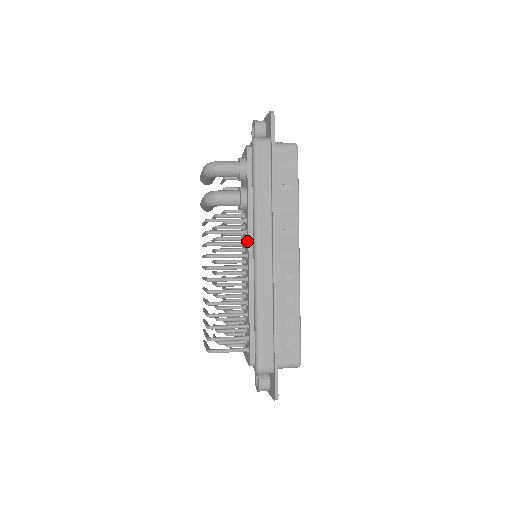
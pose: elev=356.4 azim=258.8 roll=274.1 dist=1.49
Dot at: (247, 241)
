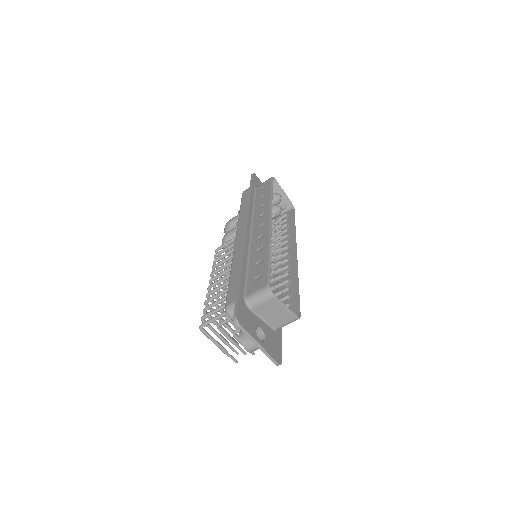
Dot at: occluded
